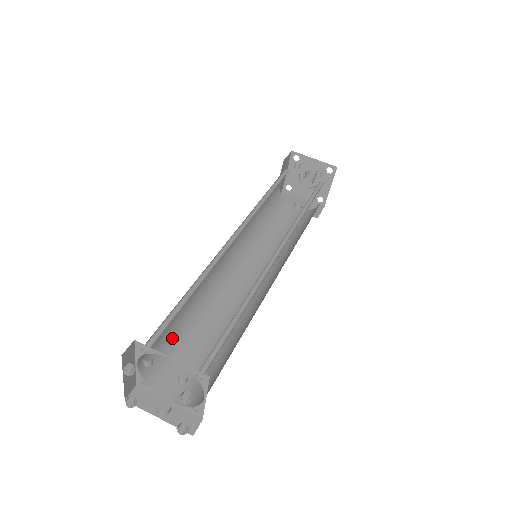
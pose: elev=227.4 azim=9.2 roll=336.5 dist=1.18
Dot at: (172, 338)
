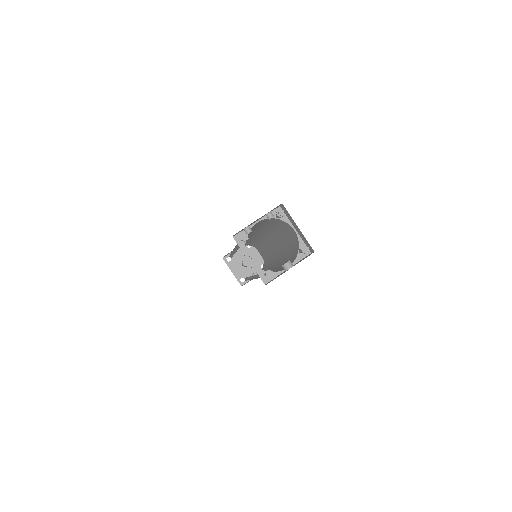
Dot at: occluded
